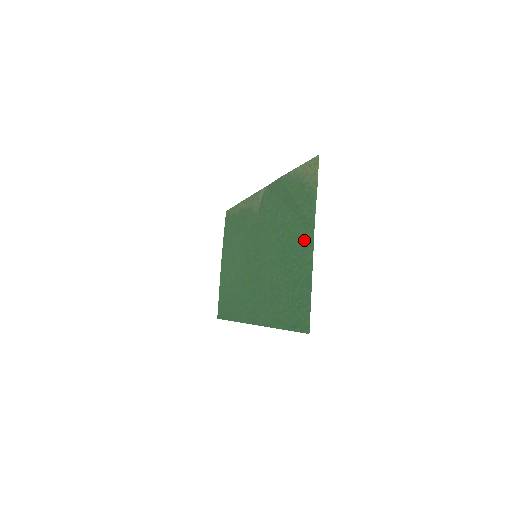
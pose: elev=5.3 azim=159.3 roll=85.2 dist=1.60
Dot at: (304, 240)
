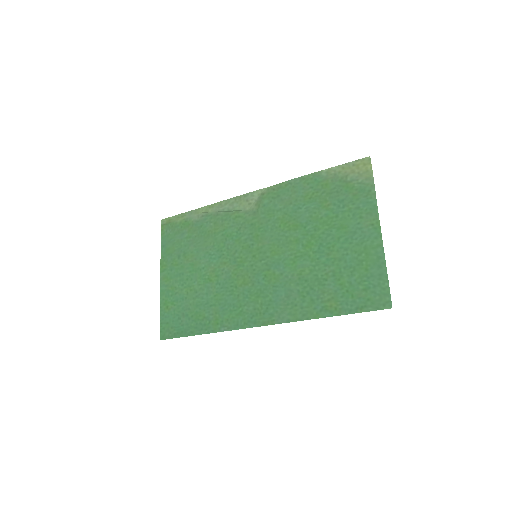
Dot at: (362, 228)
